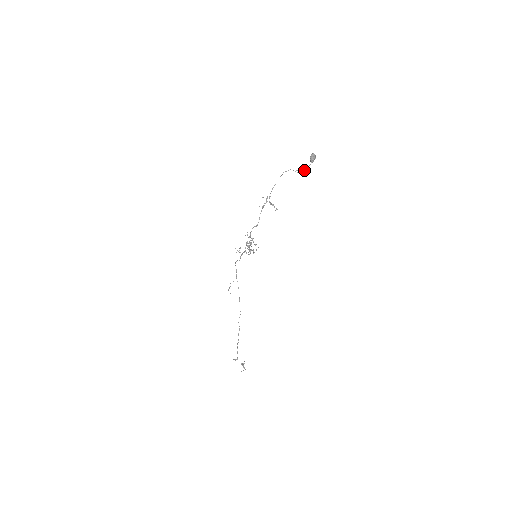
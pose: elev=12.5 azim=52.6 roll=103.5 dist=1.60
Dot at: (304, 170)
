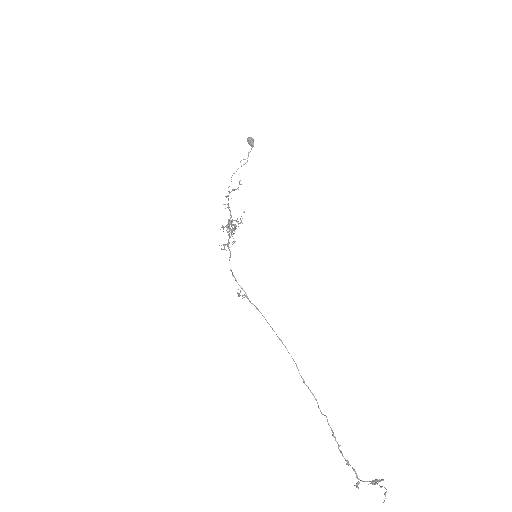
Dot at: (249, 152)
